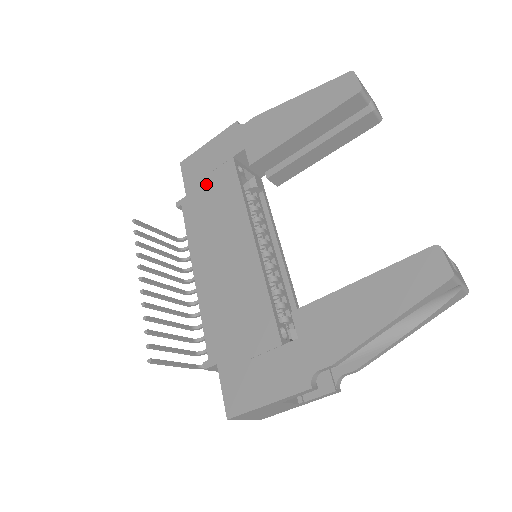
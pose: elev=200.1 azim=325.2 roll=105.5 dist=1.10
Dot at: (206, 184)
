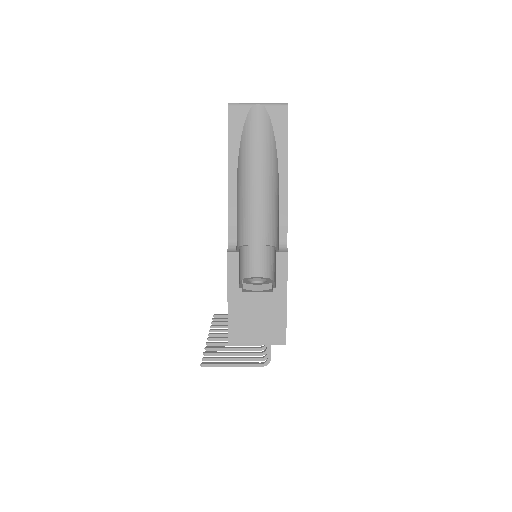
Dot at: occluded
